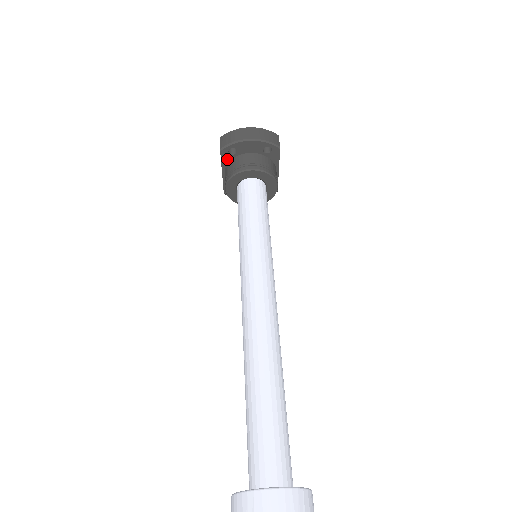
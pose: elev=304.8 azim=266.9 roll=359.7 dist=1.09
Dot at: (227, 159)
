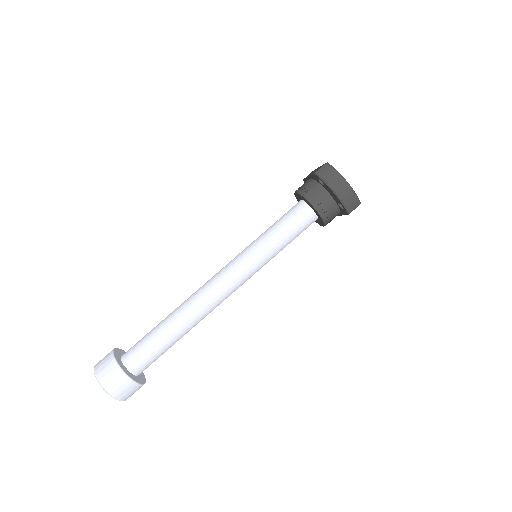
Dot at: (316, 179)
